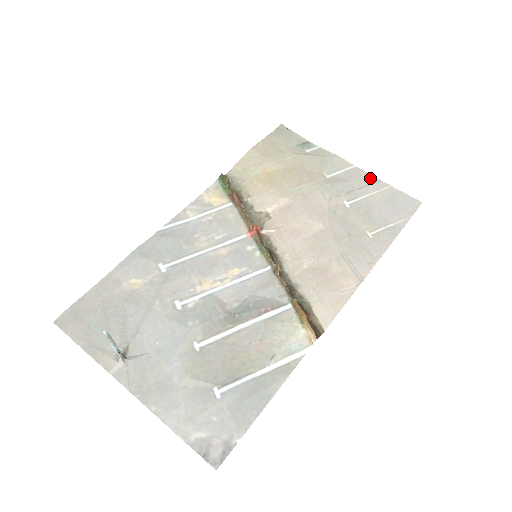
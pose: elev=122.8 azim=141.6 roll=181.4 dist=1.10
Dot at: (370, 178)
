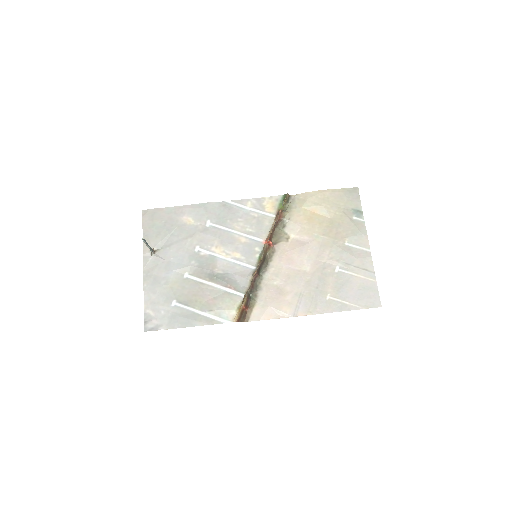
Dot at: (370, 266)
